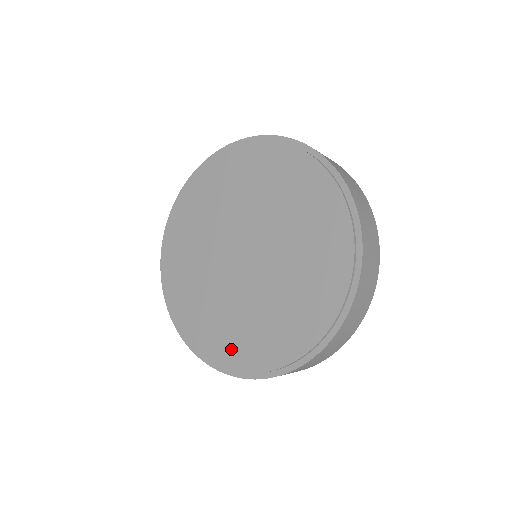
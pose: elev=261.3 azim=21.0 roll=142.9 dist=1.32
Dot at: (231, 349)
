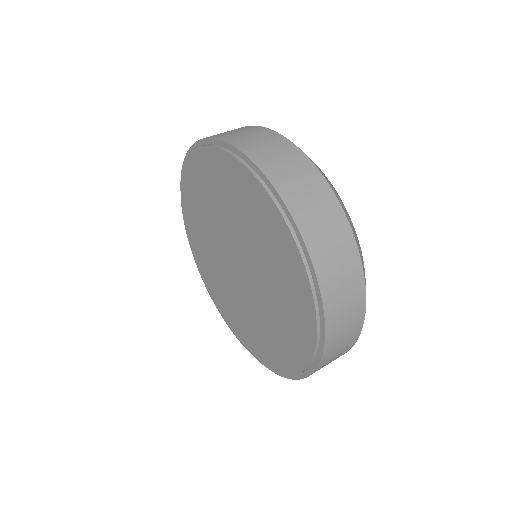
Dot at: (238, 329)
